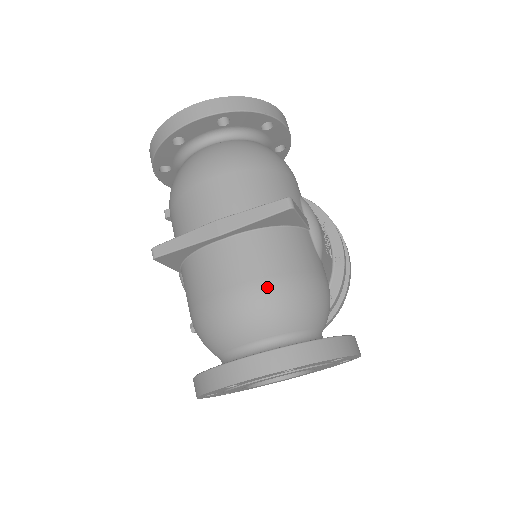
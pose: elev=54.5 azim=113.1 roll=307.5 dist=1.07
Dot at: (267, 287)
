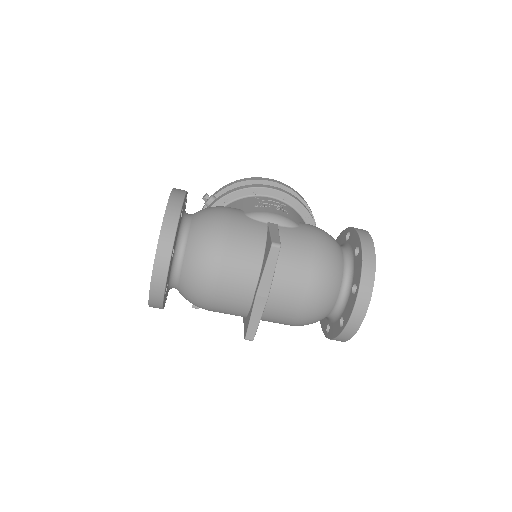
Dot at: (315, 282)
